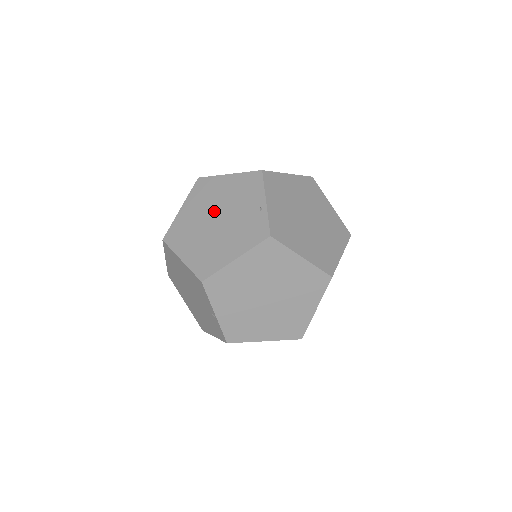
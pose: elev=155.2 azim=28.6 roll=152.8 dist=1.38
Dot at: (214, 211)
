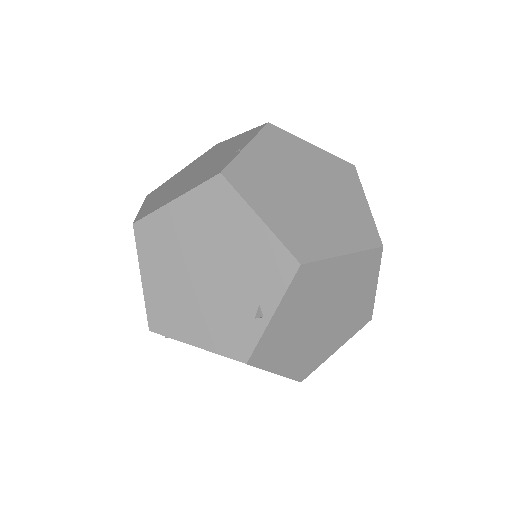
Dot at: occluded
